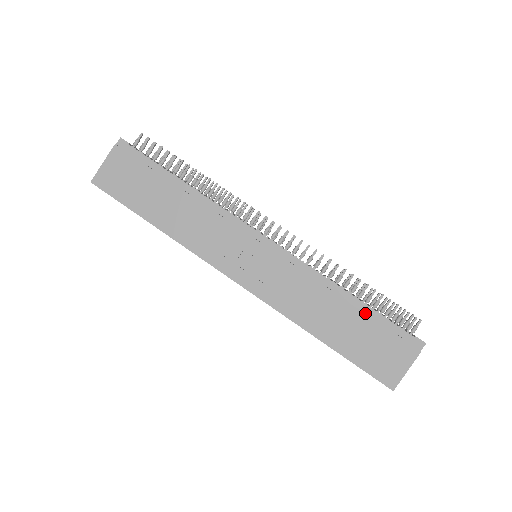
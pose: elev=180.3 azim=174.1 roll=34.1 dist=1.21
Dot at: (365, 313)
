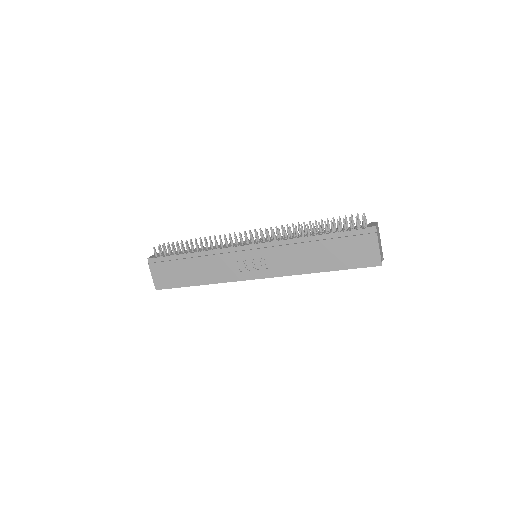
Dot at: (330, 239)
